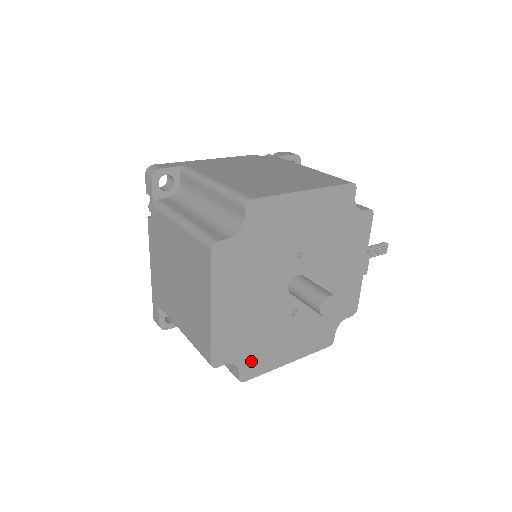
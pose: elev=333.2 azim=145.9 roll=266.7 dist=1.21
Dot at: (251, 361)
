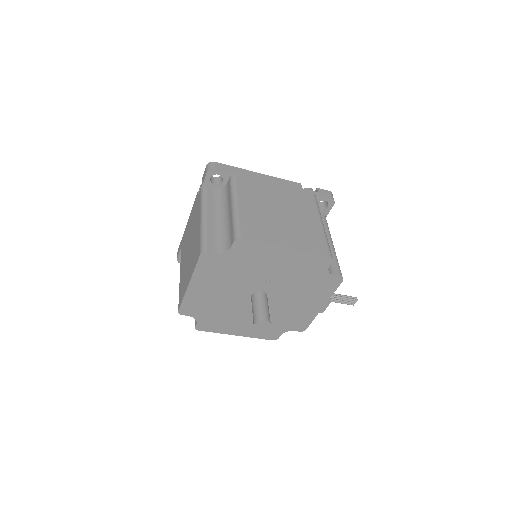
Dot at: (208, 322)
